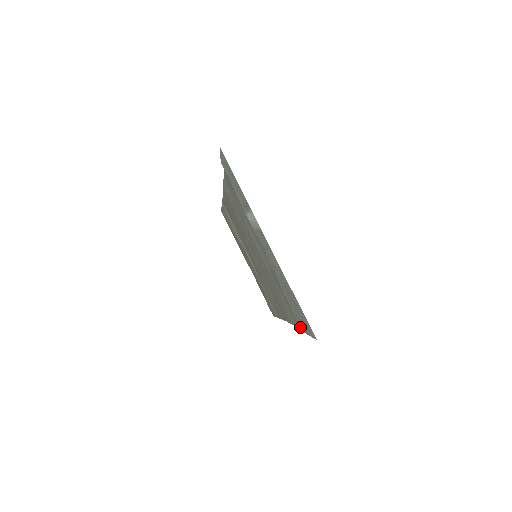
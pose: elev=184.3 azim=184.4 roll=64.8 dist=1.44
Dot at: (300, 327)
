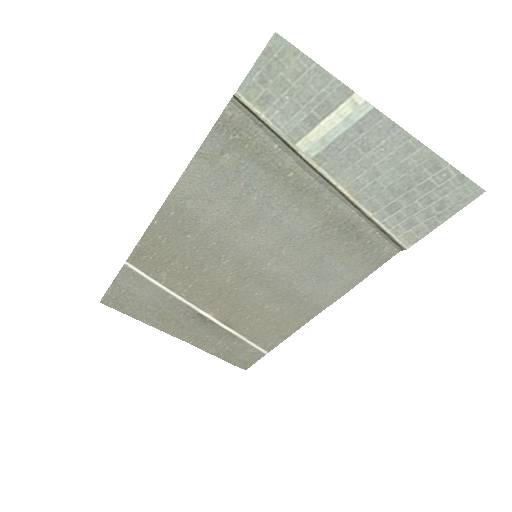
Dot at: (404, 245)
